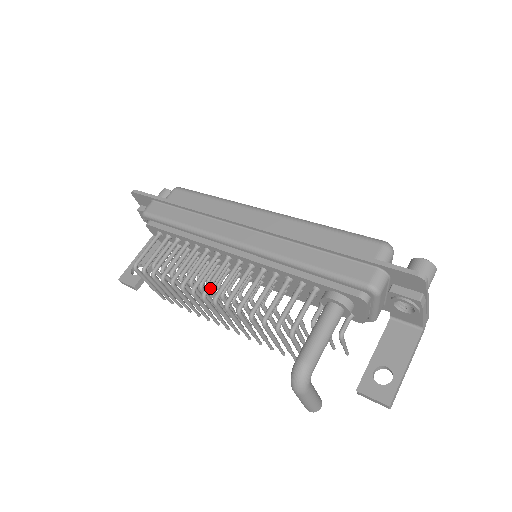
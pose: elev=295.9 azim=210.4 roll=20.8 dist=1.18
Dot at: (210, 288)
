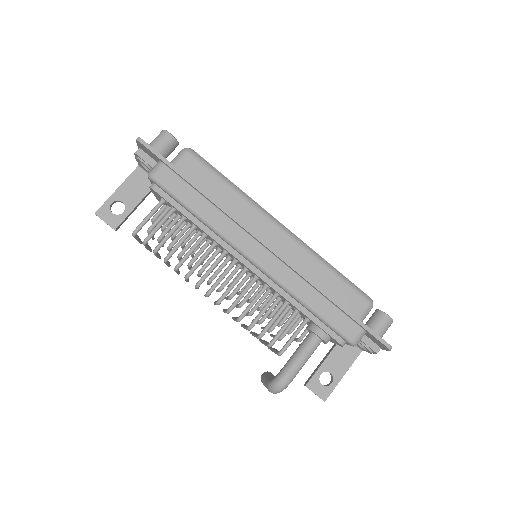
Dot at: occluded
